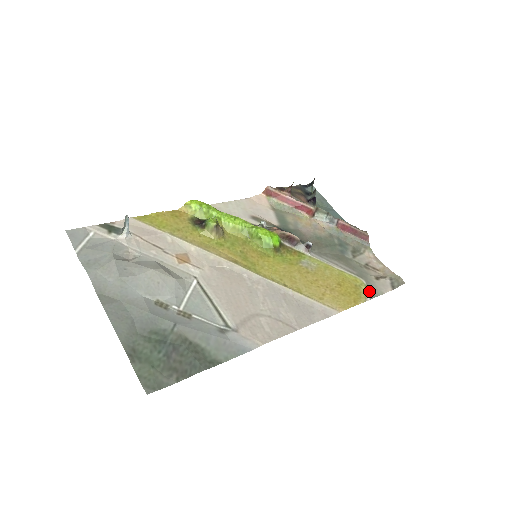
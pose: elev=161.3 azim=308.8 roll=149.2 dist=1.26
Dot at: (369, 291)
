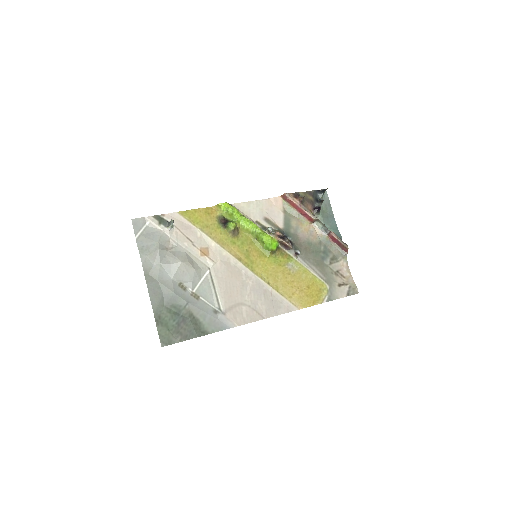
Dot at: (328, 295)
